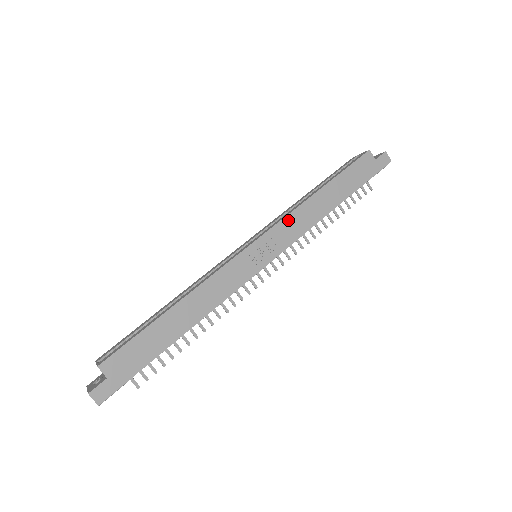
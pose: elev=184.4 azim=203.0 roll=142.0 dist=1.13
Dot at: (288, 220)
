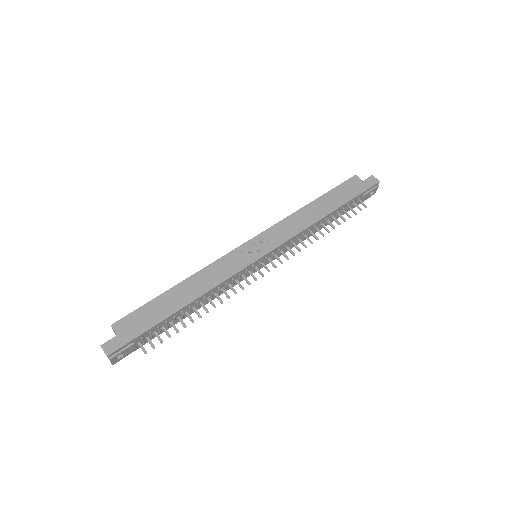
Dot at: (281, 225)
